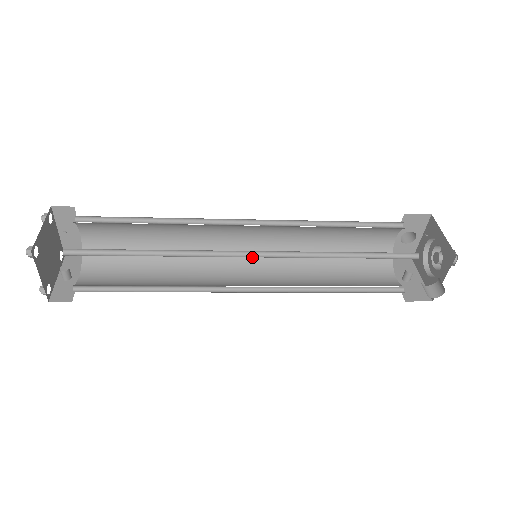
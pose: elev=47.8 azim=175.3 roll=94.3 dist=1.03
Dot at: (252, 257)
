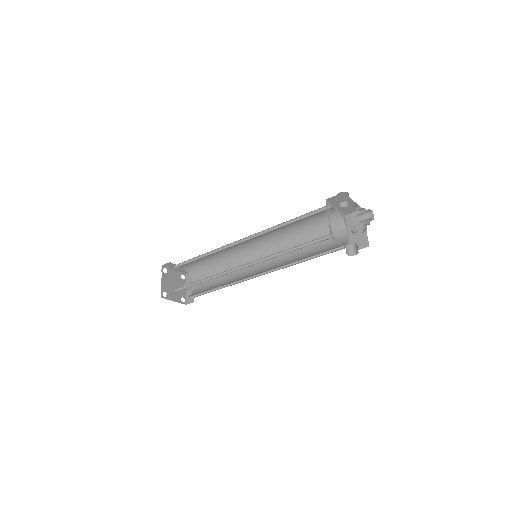
Dot at: (262, 248)
